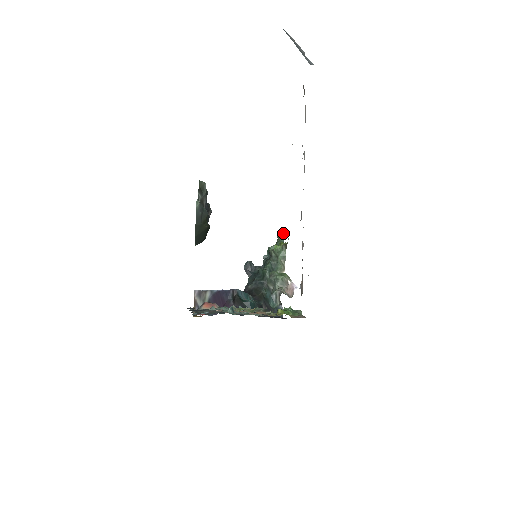
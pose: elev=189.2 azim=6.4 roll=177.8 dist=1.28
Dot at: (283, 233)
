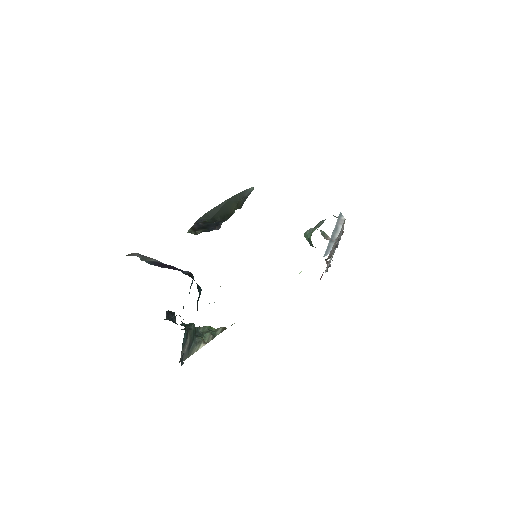
Dot at: occluded
